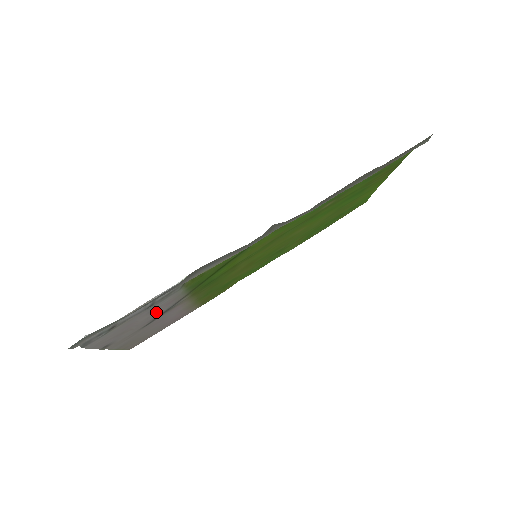
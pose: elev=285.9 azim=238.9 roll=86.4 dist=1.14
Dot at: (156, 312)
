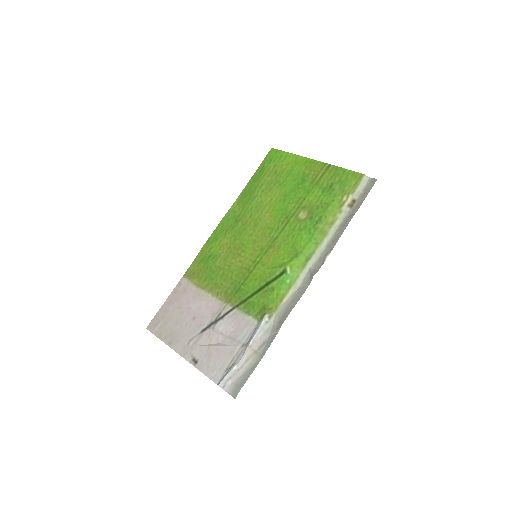
Dot at: (230, 333)
